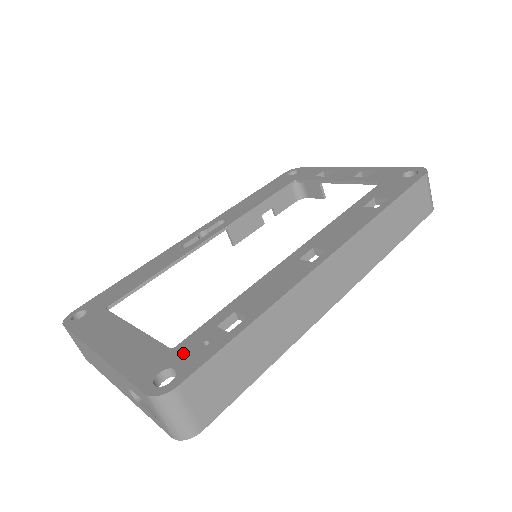
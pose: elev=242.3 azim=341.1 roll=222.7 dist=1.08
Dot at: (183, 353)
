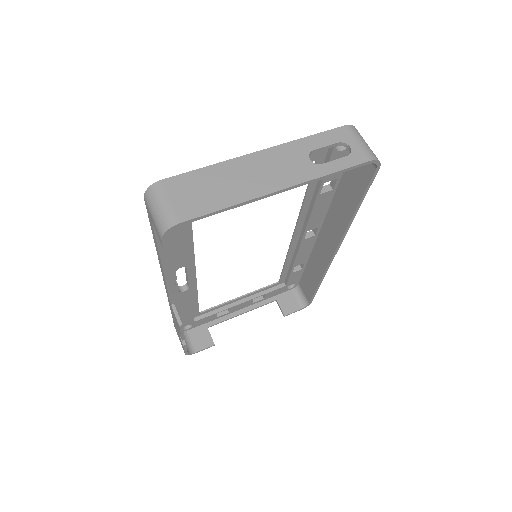
Dot at: (327, 156)
